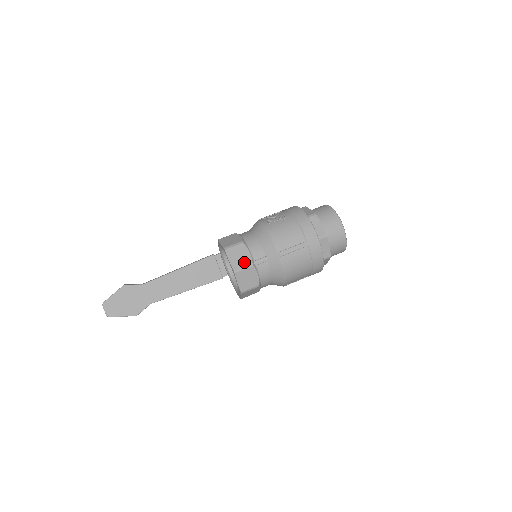
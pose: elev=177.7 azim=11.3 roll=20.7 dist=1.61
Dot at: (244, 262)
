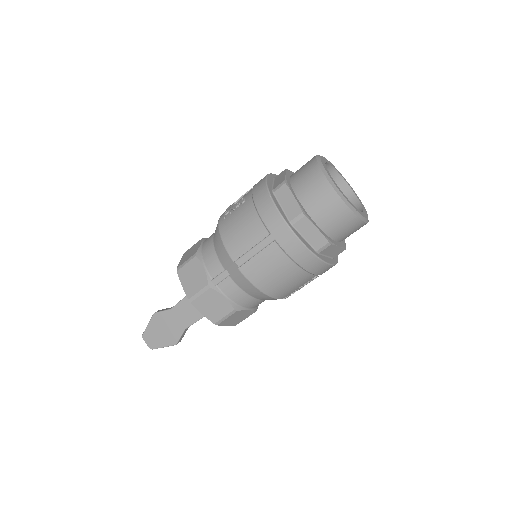
Dot at: (198, 285)
